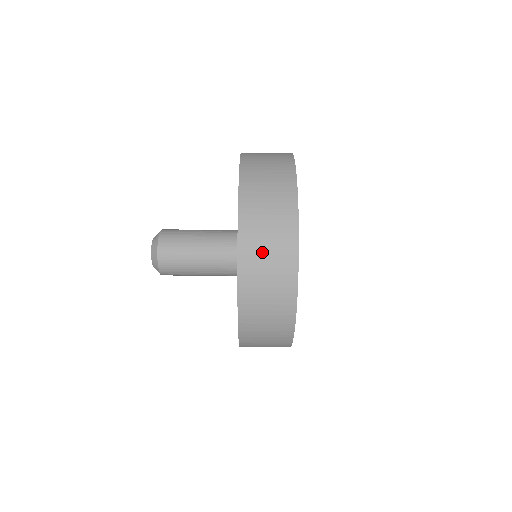
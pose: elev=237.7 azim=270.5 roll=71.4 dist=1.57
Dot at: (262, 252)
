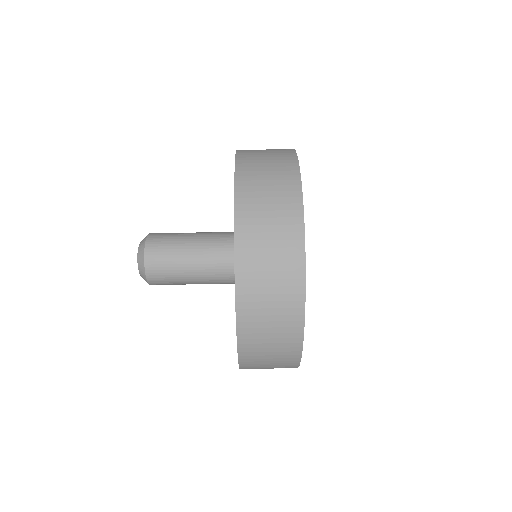
Dot at: (260, 150)
